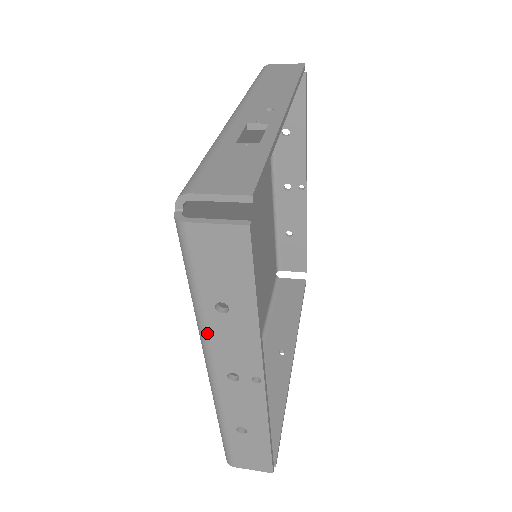
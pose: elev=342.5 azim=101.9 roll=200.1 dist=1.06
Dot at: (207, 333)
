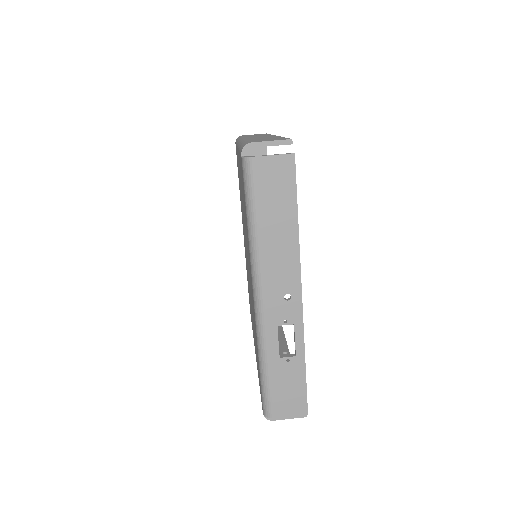
Dot at: occluded
